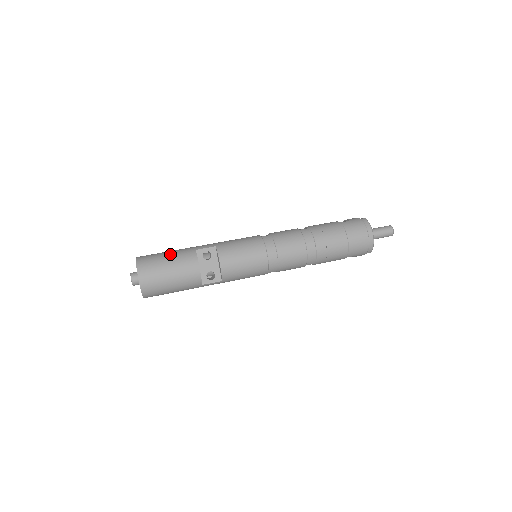
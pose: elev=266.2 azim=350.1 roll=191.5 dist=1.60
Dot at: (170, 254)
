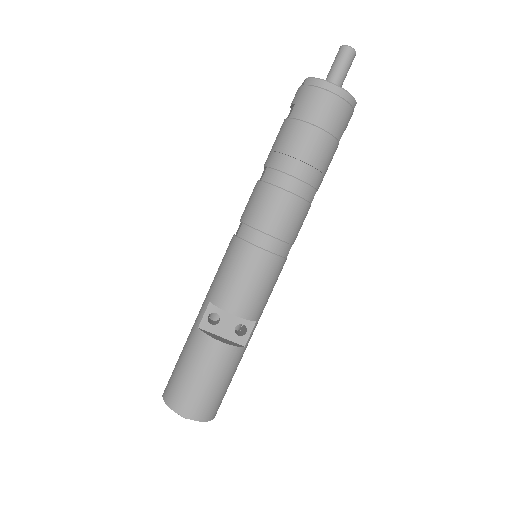
Dot at: (183, 360)
